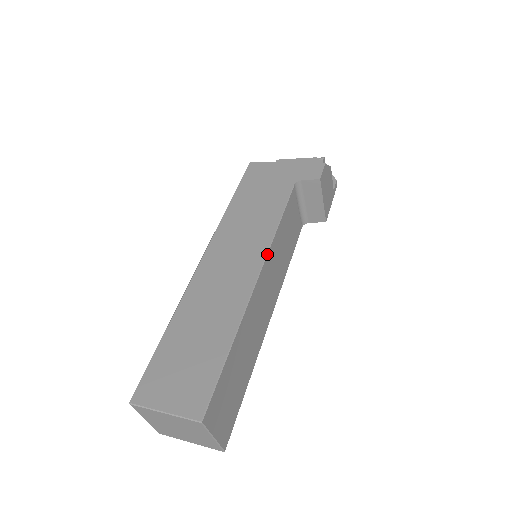
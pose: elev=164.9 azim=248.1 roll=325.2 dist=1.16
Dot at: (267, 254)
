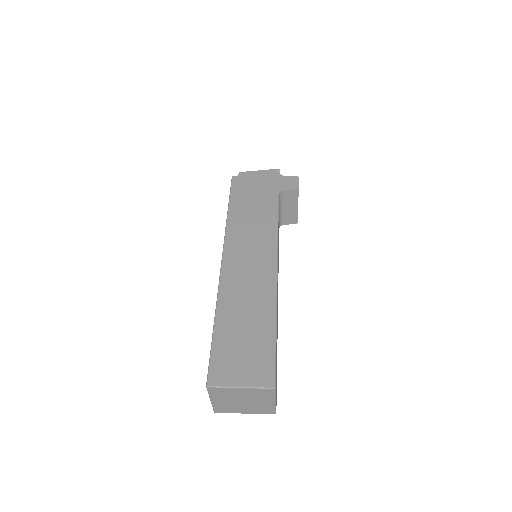
Dot at: occluded
